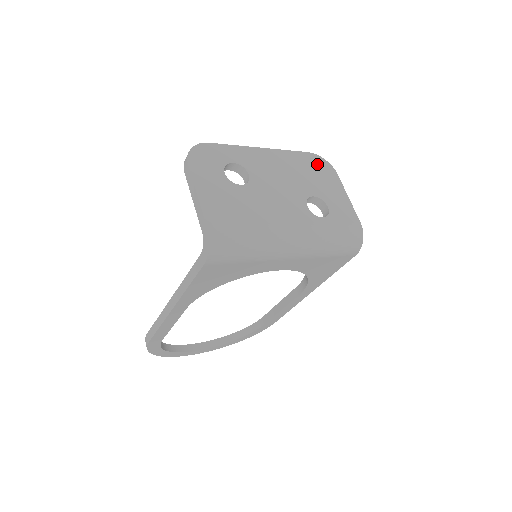
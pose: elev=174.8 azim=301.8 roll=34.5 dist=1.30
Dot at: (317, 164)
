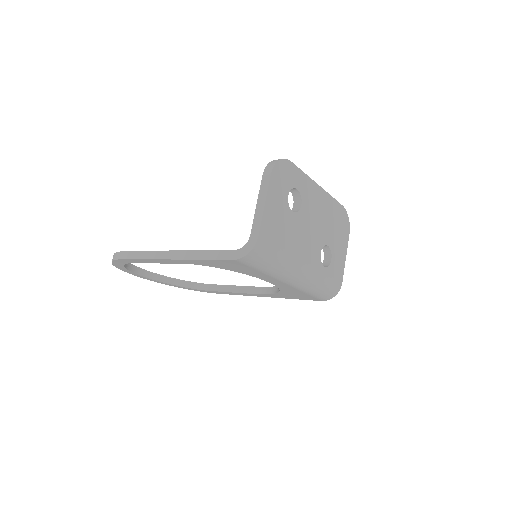
Dot at: (343, 219)
